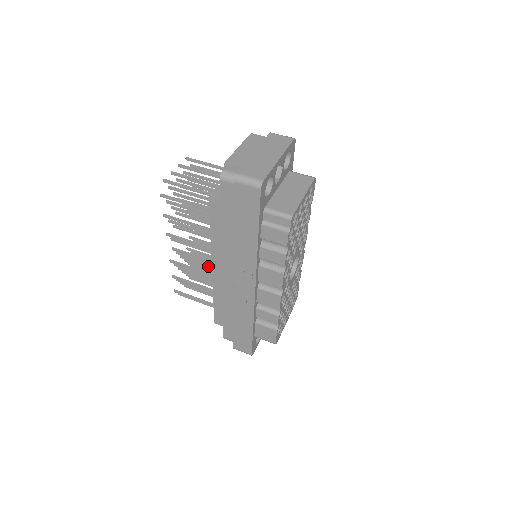
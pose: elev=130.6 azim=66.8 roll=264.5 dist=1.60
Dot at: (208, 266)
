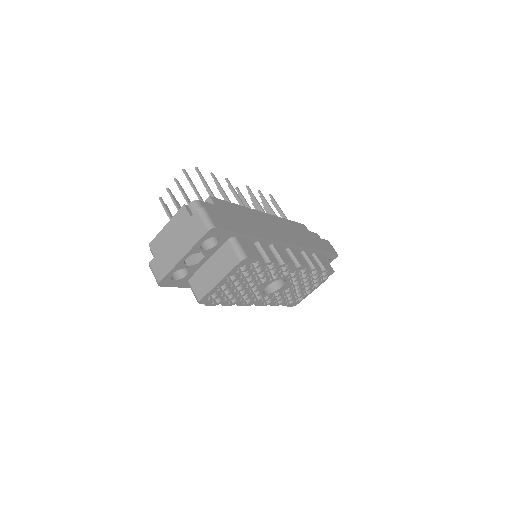
Dot at: occluded
